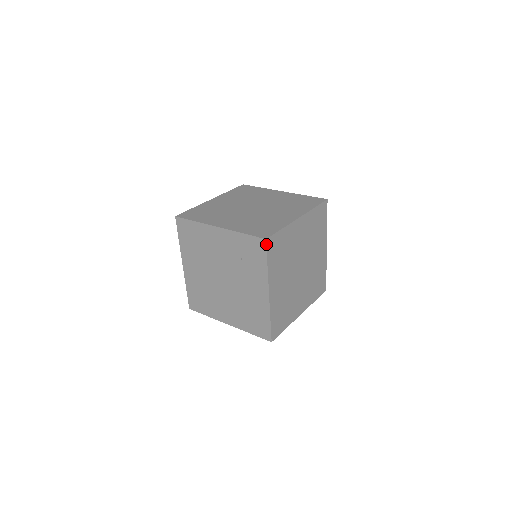
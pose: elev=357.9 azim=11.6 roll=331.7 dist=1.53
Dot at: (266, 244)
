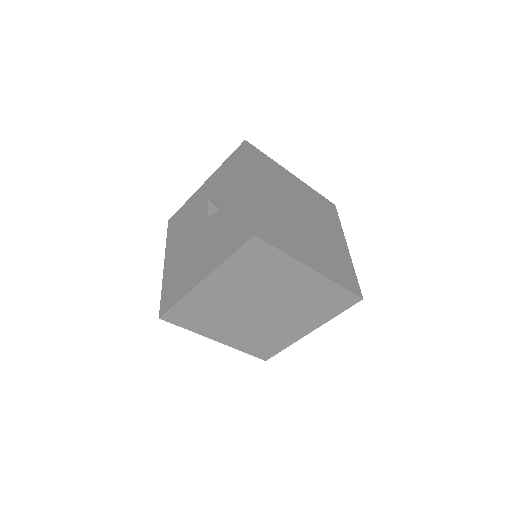
Dot at: occluded
